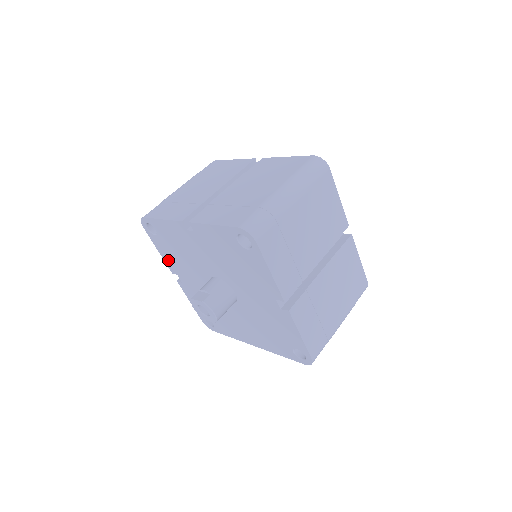
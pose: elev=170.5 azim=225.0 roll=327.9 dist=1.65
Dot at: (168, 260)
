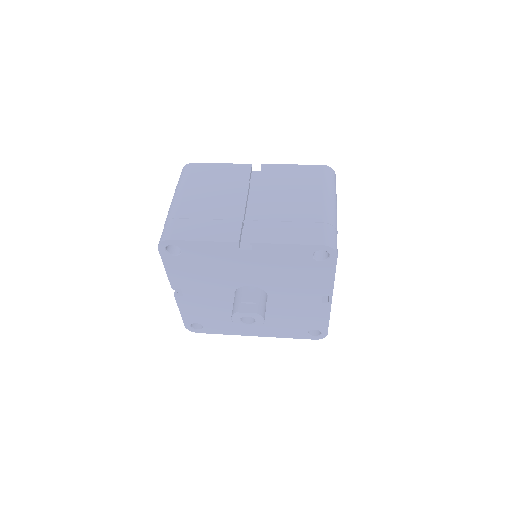
Dot at: (177, 277)
